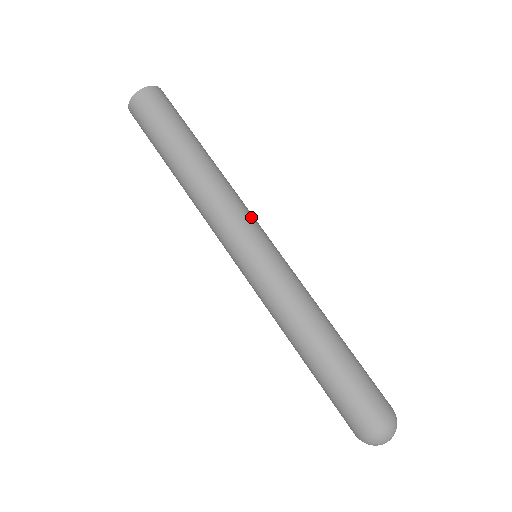
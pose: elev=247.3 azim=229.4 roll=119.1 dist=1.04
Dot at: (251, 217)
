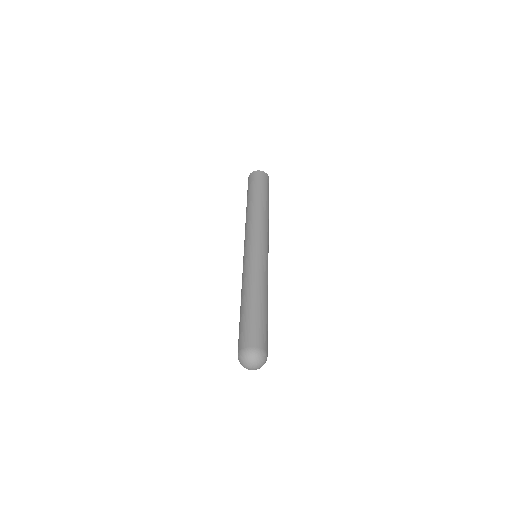
Dot at: occluded
